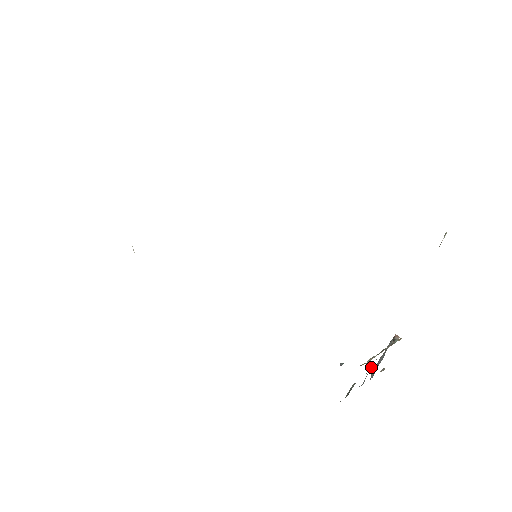
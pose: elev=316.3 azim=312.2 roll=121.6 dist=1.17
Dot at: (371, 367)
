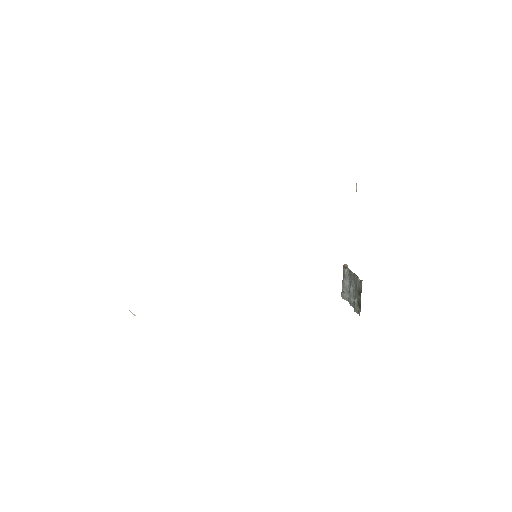
Dot at: (351, 288)
